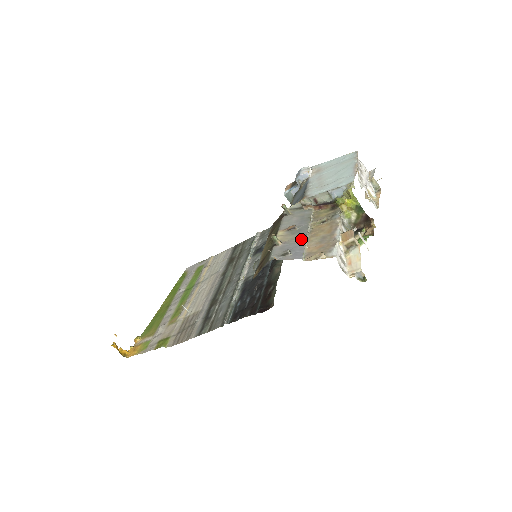
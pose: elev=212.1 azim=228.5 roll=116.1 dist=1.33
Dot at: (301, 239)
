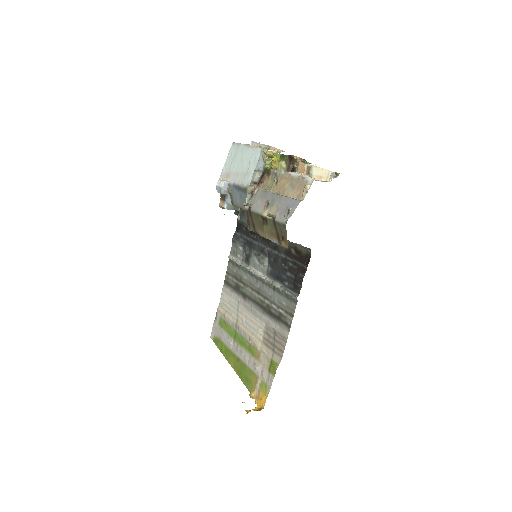
Dot at: (282, 200)
